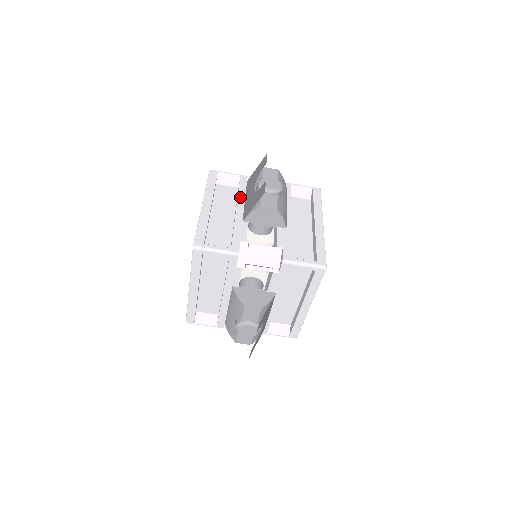
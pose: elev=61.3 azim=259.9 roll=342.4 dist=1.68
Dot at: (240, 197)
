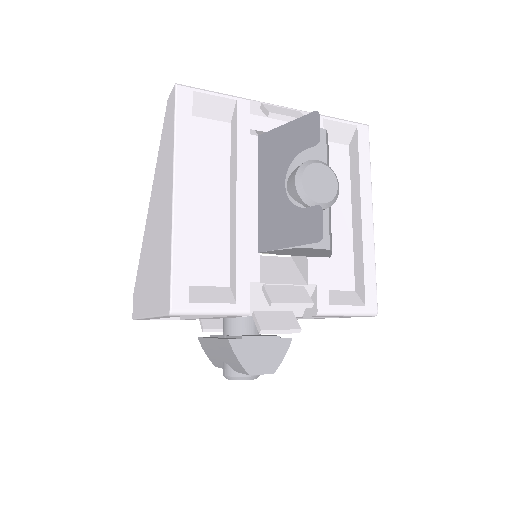
Dot at: (241, 164)
